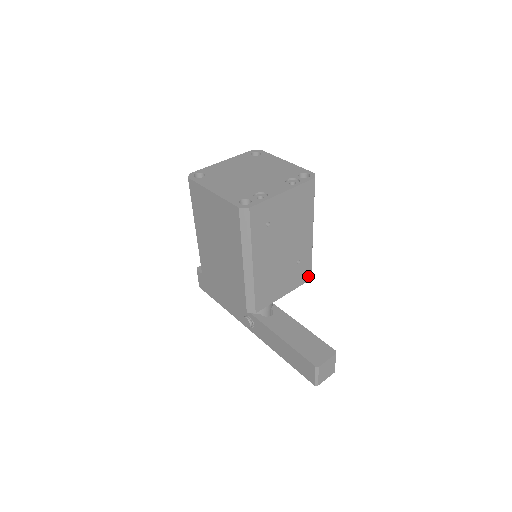
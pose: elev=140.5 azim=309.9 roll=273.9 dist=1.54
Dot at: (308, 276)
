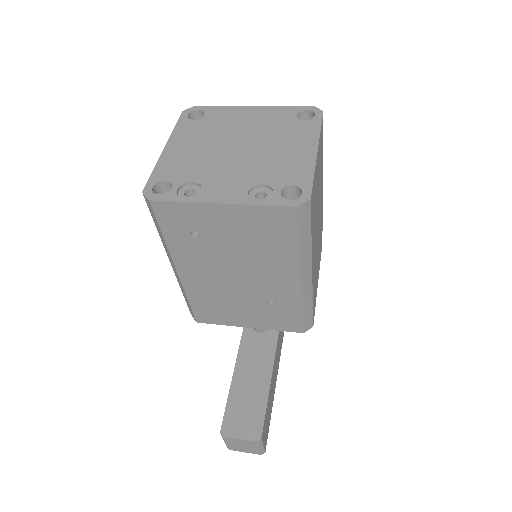
Dot at: (297, 327)
